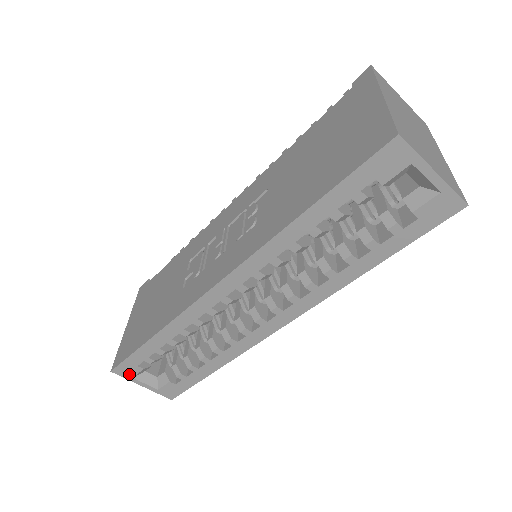
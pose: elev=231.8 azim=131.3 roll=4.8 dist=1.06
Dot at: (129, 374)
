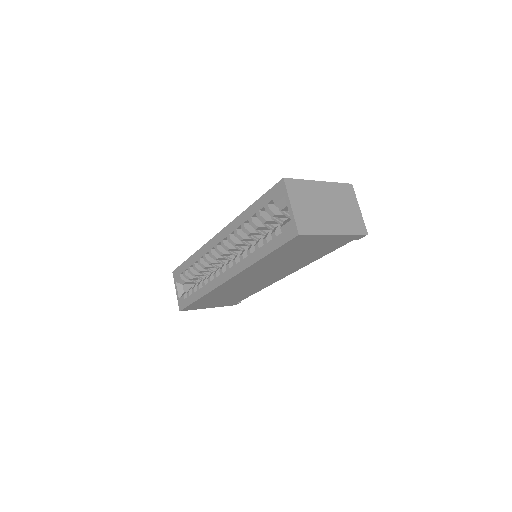
Dot at: (176, 278)
